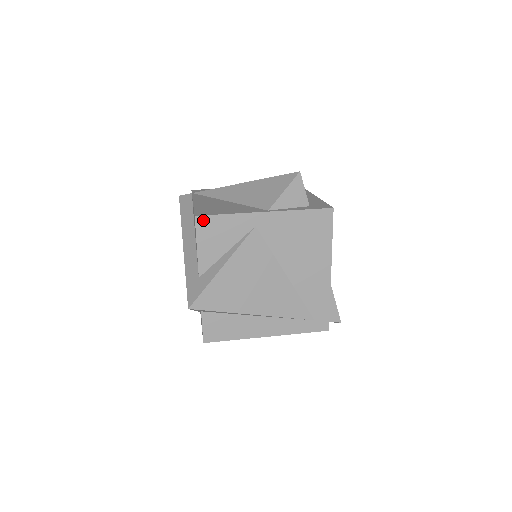
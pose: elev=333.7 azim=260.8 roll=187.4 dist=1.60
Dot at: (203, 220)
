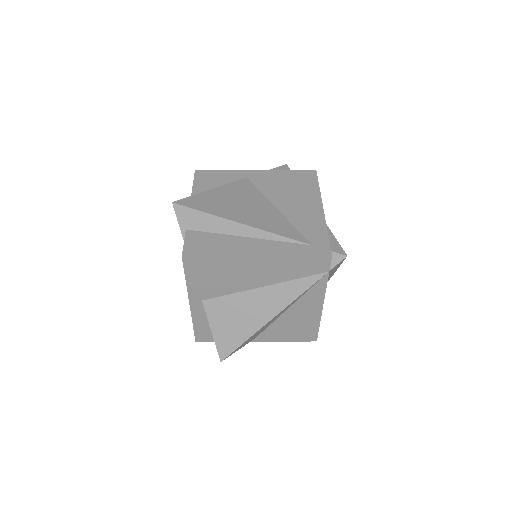
Dot at: (201, 173)
